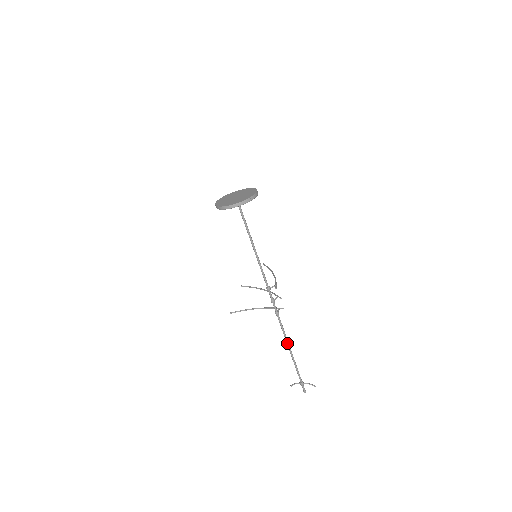
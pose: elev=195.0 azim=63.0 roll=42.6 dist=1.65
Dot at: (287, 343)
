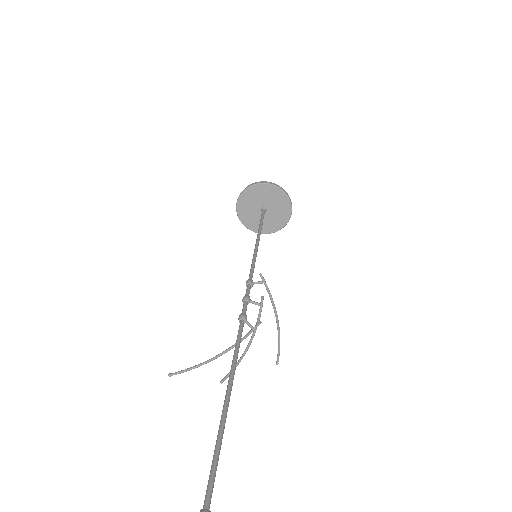
Dot at: (230, 376)
